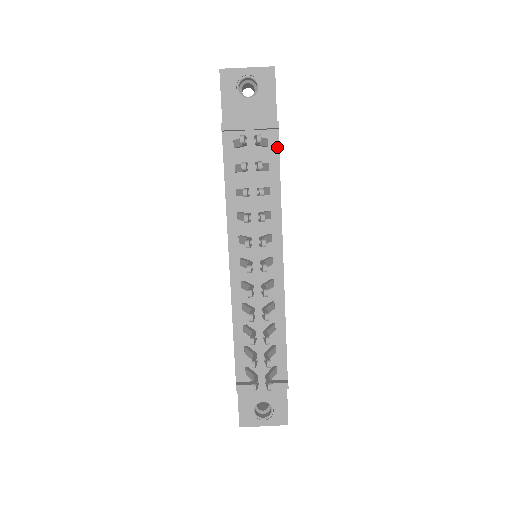
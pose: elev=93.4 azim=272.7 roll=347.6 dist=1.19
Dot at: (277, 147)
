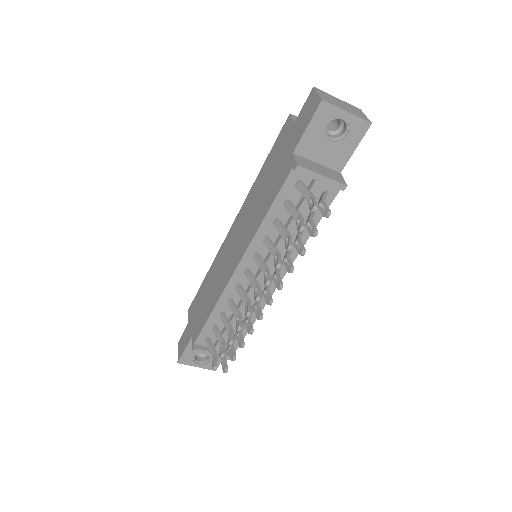
Dot at: (331, 201)
